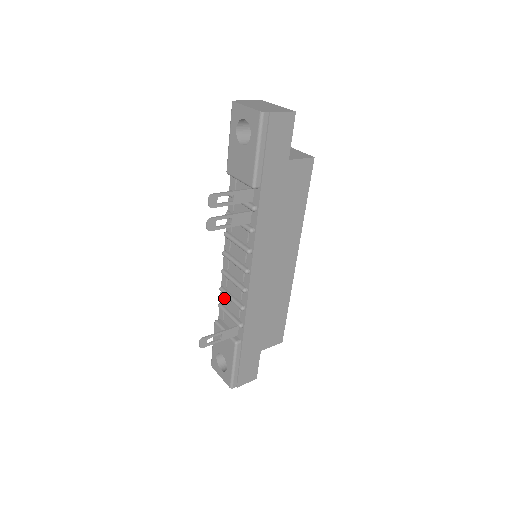
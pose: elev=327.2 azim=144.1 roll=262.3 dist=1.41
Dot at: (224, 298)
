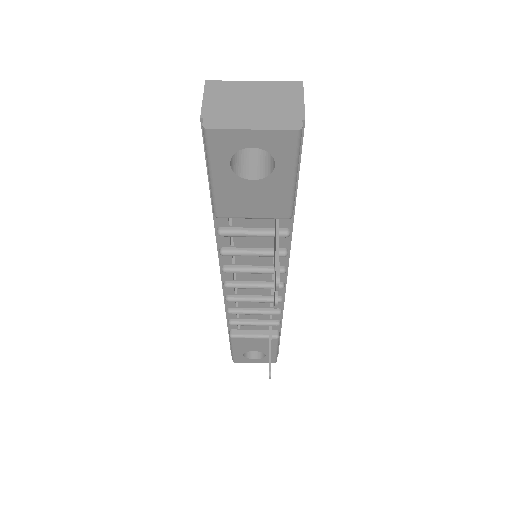
Dot at: (235, 315)
